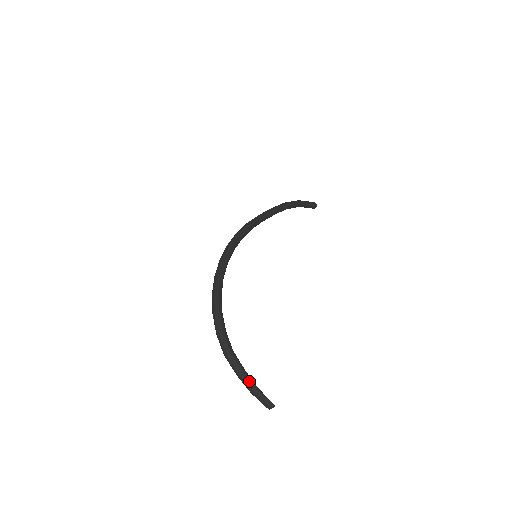
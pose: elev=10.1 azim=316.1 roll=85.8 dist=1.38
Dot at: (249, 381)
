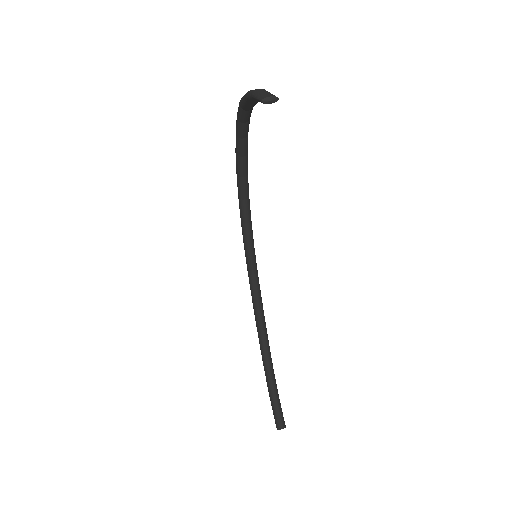
Dot at: occluded
